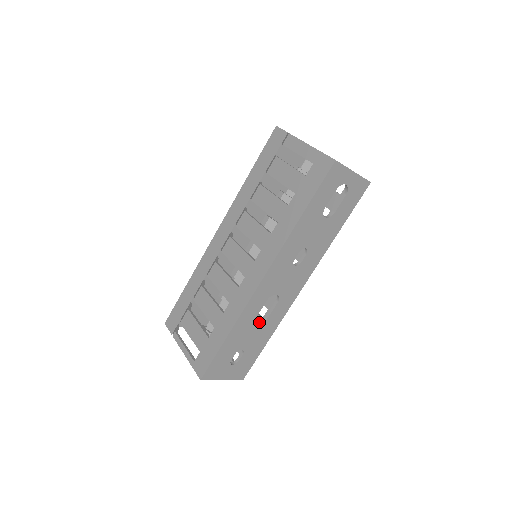
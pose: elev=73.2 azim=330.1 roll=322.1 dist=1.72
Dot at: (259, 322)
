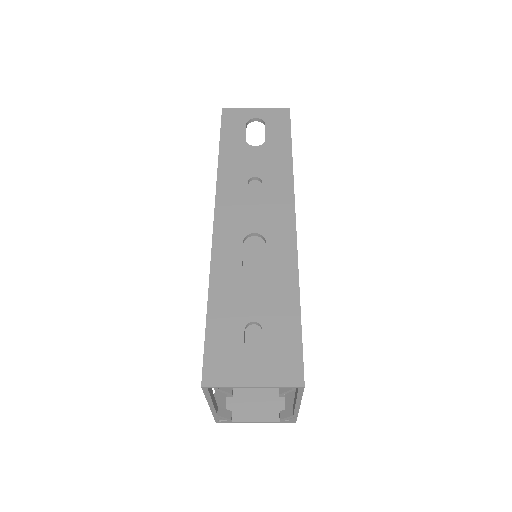
Dot at: (255, 275)
